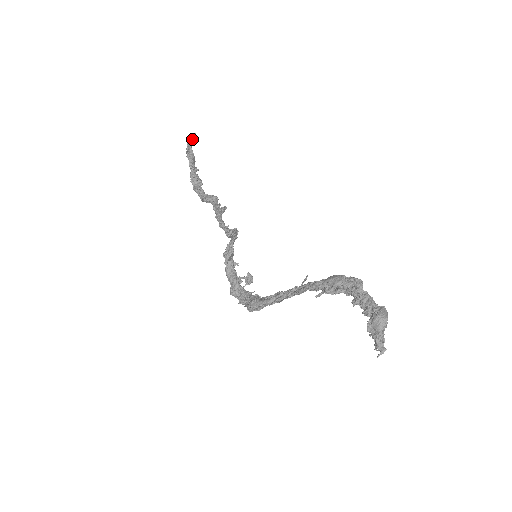
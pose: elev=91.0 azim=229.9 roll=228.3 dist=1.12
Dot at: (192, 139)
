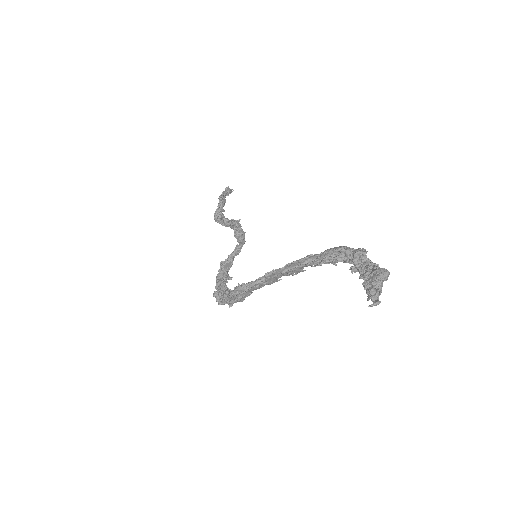
Dot at: (228, 193)
